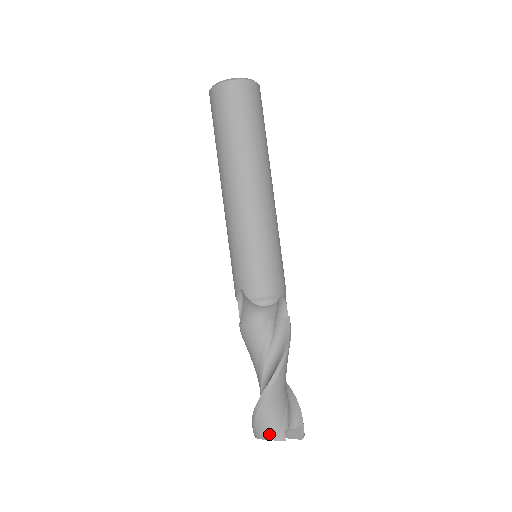
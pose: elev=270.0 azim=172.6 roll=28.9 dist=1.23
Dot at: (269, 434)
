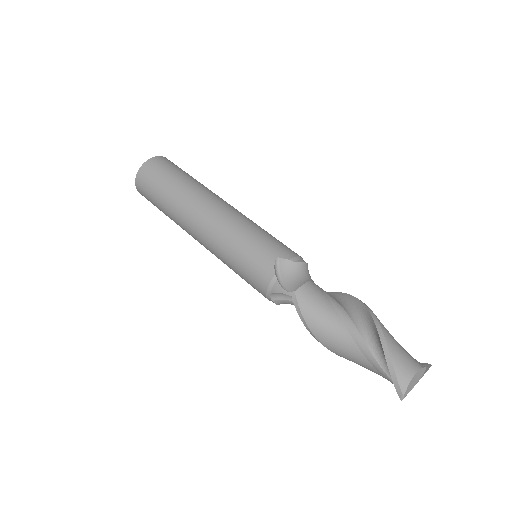
Dot at: (413, 363)
